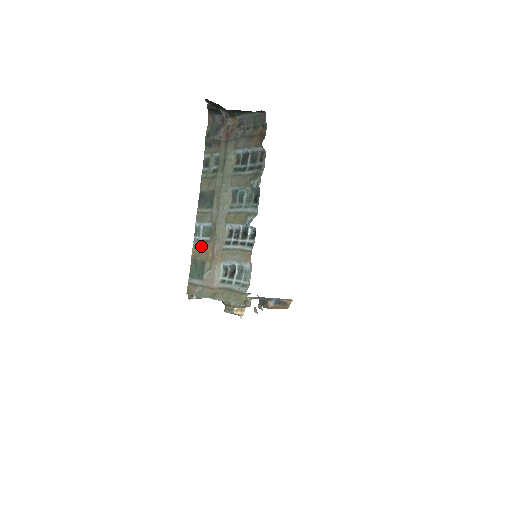
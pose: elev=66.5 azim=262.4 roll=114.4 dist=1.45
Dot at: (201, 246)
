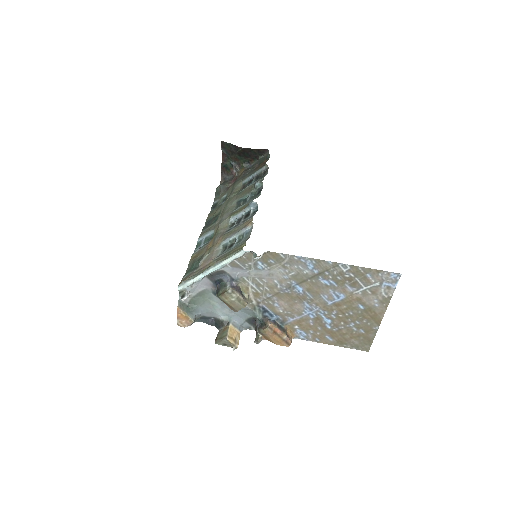
Dot at: (201, 248)
